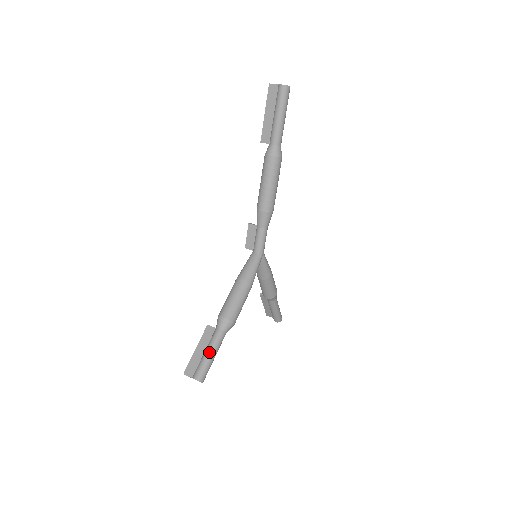
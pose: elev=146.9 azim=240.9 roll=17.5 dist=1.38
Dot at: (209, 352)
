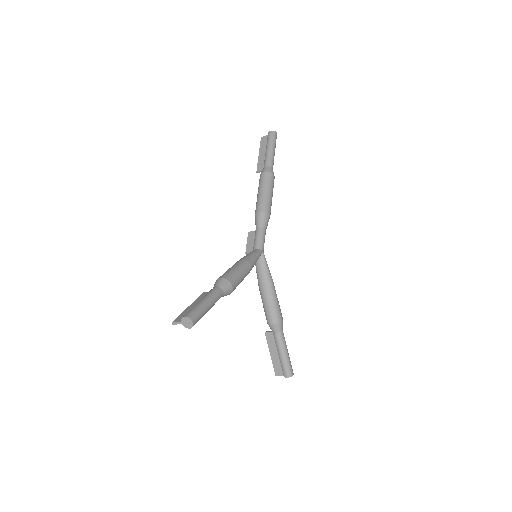
Dot at: (203, 299)
